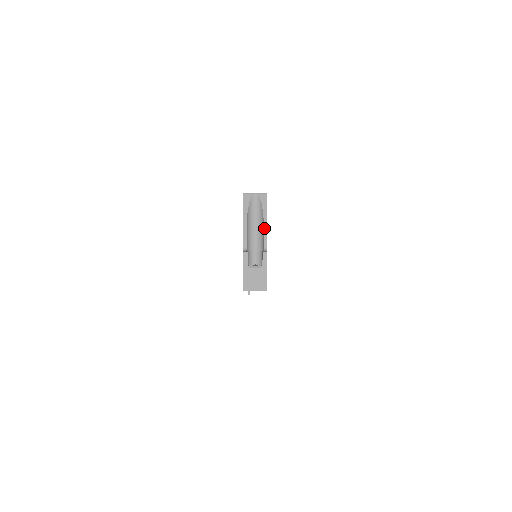
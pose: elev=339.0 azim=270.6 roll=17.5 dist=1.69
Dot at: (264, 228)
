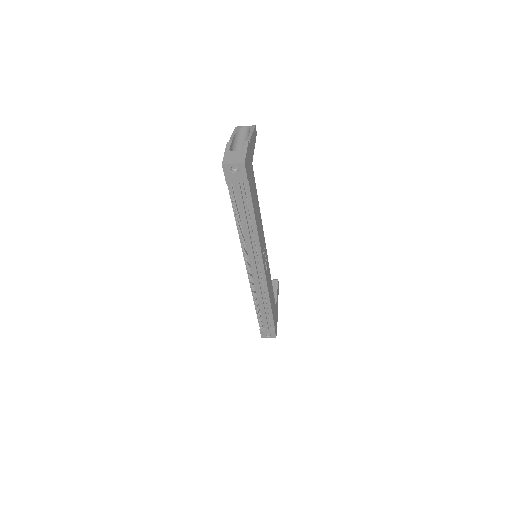
Dot at: (249, 136)
